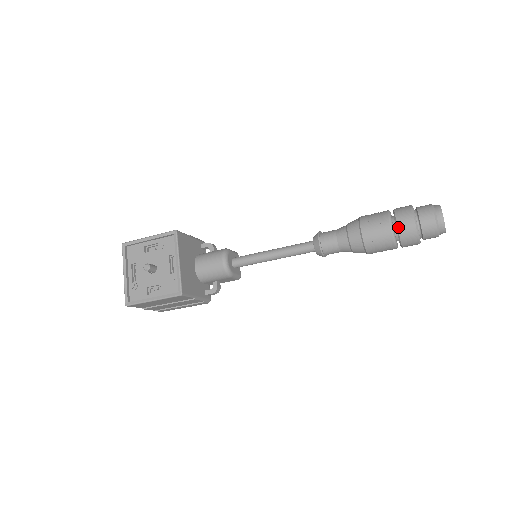
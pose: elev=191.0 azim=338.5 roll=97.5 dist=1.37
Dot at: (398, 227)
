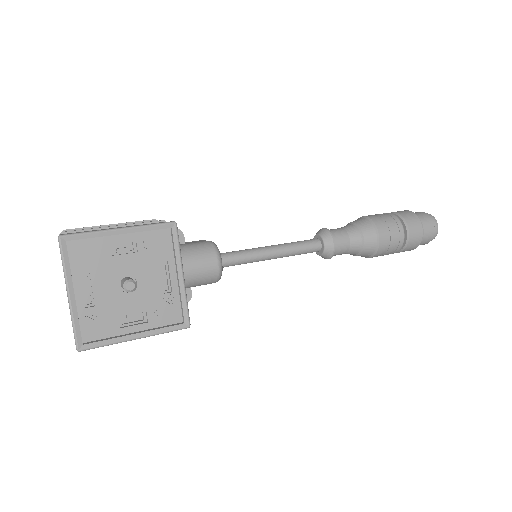
Dot at: (410, 237)
